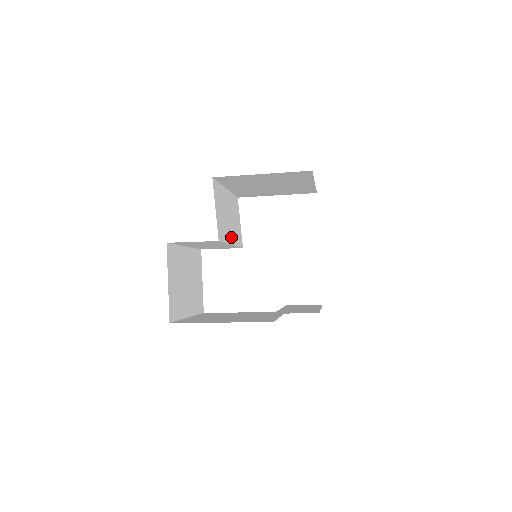
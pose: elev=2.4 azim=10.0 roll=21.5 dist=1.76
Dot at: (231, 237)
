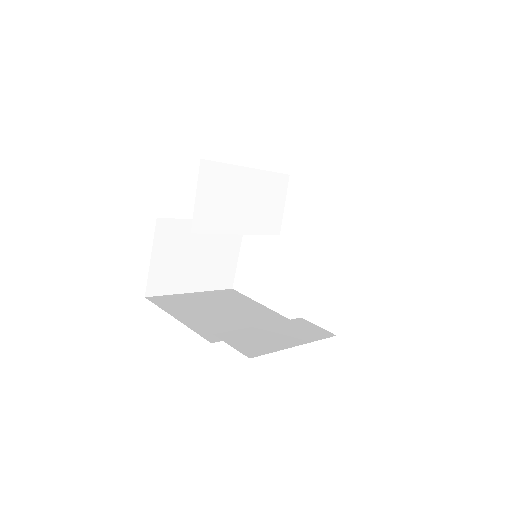
Dot at: (241, 225)
